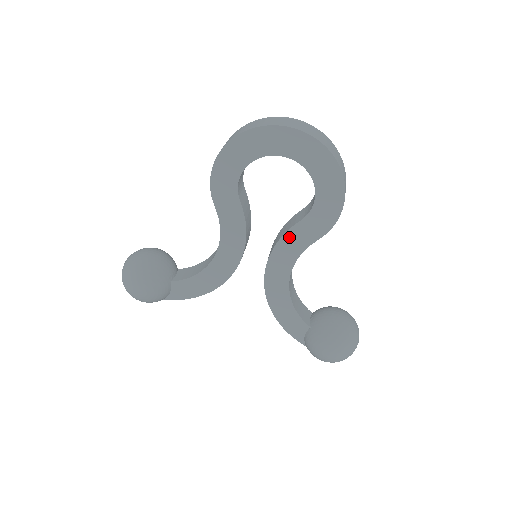
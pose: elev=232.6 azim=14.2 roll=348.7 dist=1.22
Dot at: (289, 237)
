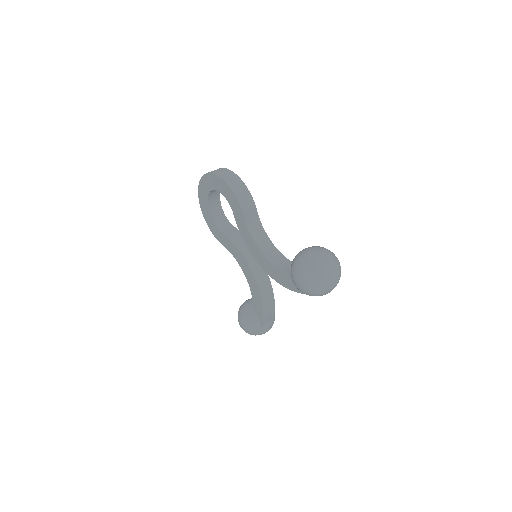
Dot at: (240, 228)
